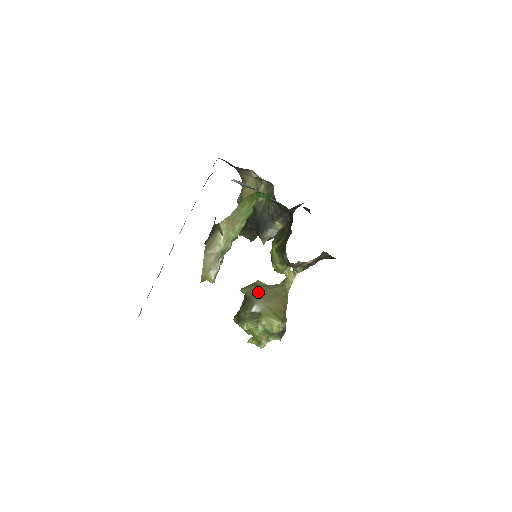
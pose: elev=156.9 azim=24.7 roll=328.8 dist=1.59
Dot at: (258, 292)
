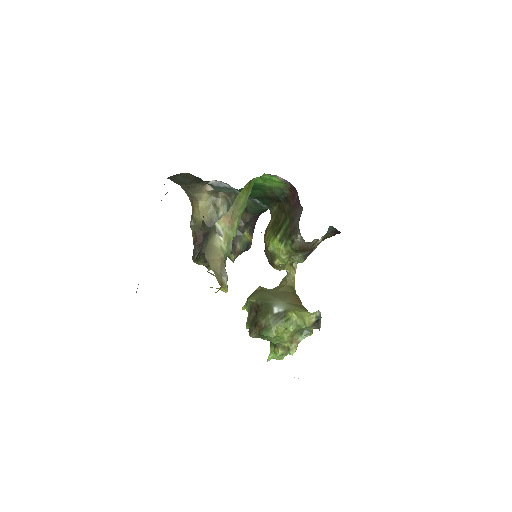
Dot at: (268, 295)
